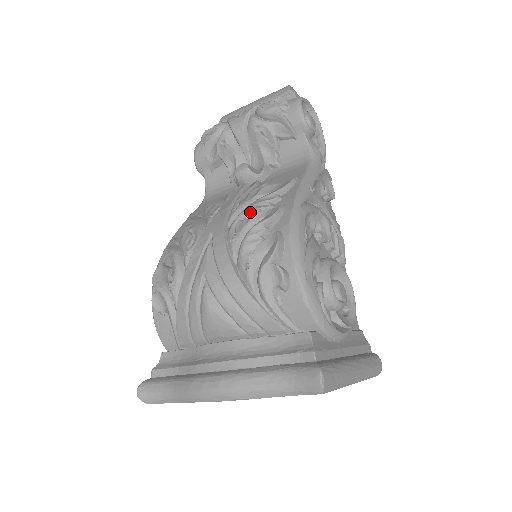
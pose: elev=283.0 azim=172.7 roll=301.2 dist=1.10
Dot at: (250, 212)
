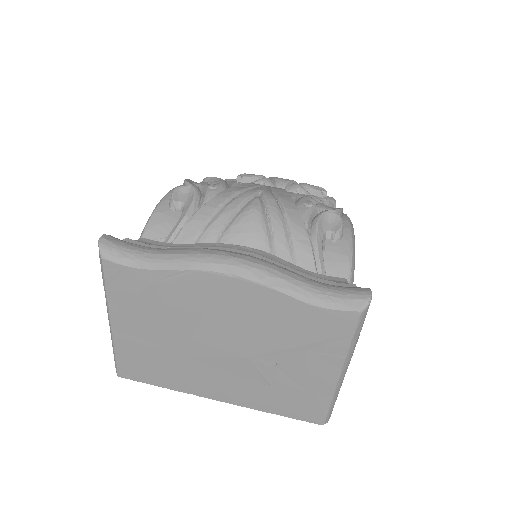
Dot at: occluded
